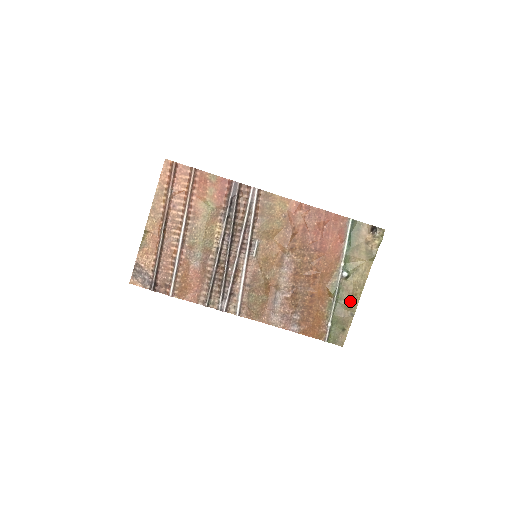
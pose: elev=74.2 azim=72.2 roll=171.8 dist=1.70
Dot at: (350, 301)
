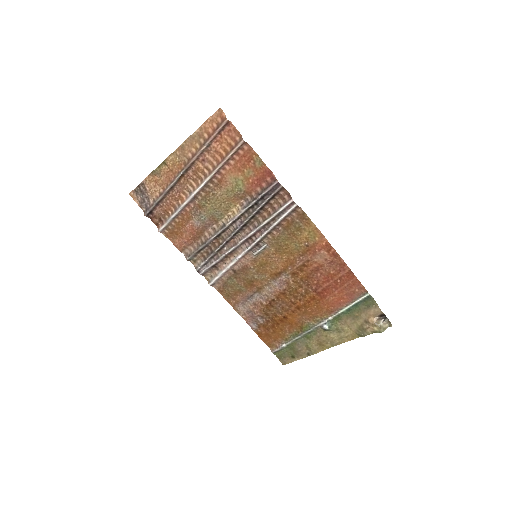
Dot at: (314, 345)
